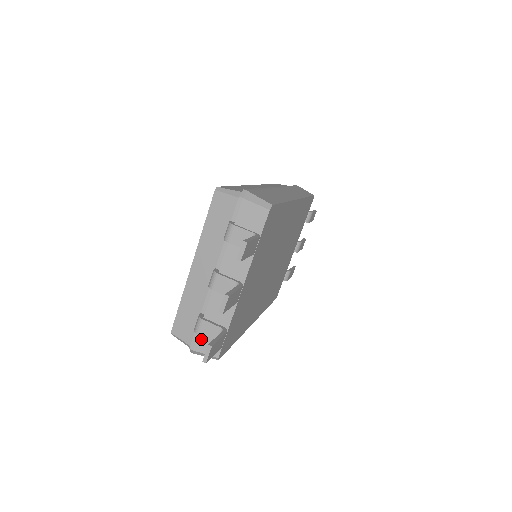
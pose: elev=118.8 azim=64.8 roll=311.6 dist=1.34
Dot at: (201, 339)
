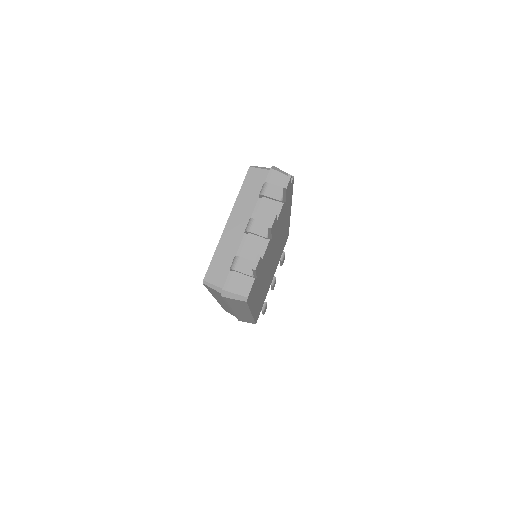
Dot at: (234, 280)
